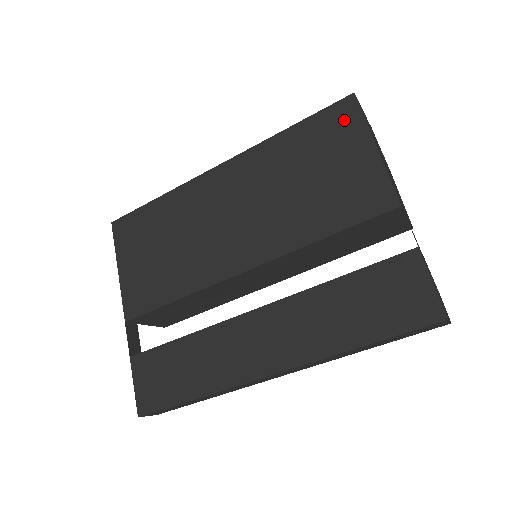
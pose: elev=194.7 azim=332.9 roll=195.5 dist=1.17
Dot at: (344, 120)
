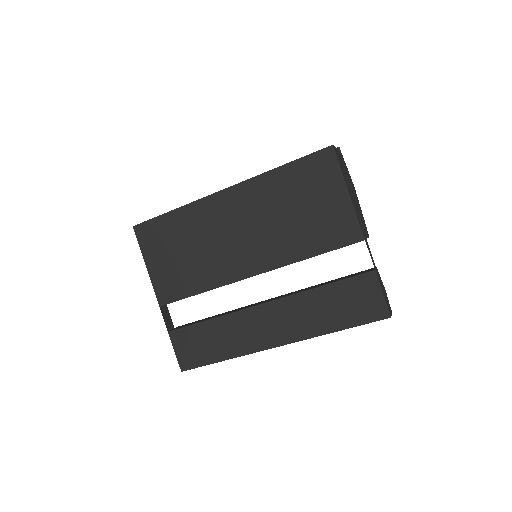
Dot at: (325, 167)
